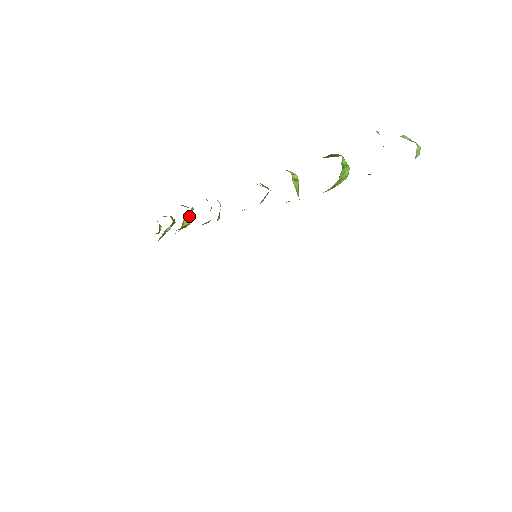
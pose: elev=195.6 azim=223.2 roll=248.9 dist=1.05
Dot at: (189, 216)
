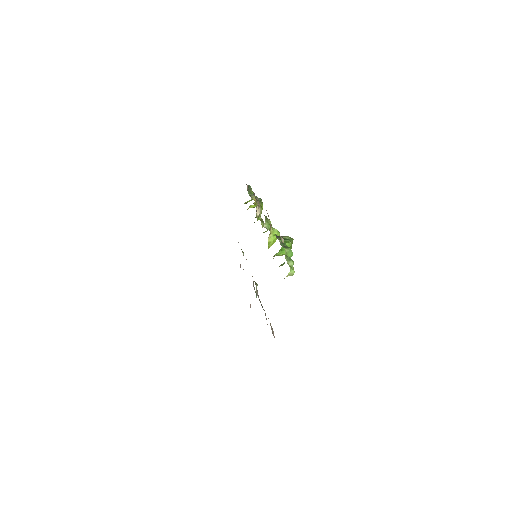
Dot at: occluded
